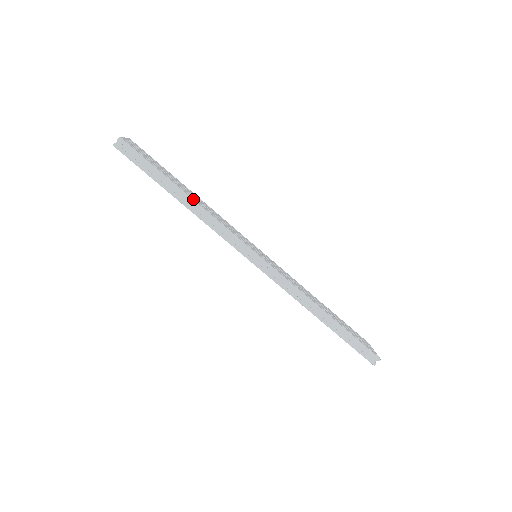
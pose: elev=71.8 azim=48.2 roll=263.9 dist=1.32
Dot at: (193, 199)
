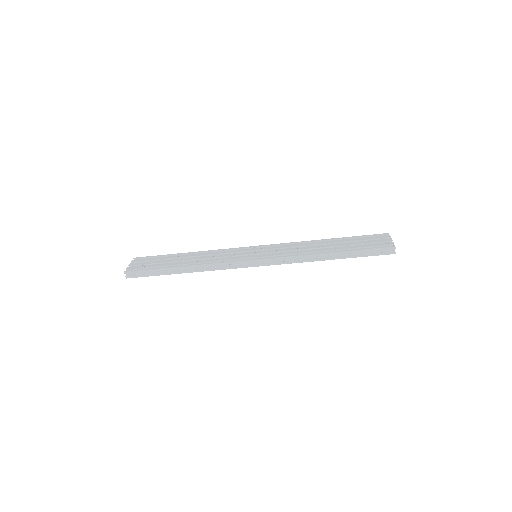
Dot at: (187, 266)
